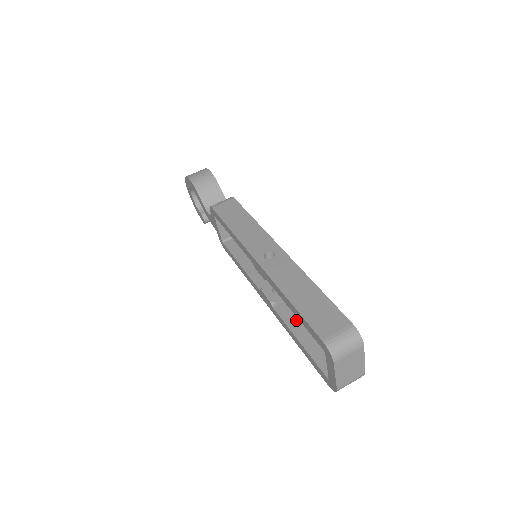
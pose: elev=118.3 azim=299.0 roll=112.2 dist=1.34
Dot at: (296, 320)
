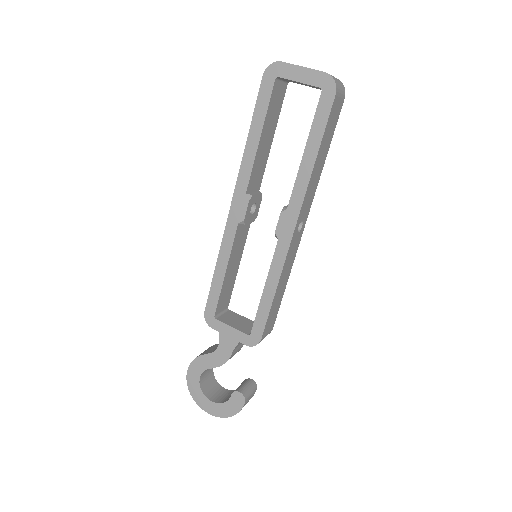
Dot at: occluded
